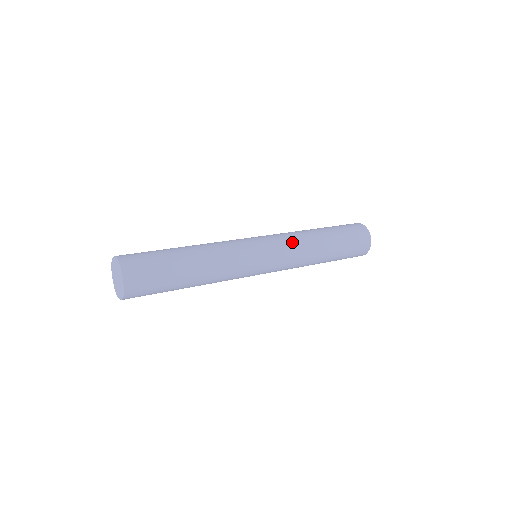
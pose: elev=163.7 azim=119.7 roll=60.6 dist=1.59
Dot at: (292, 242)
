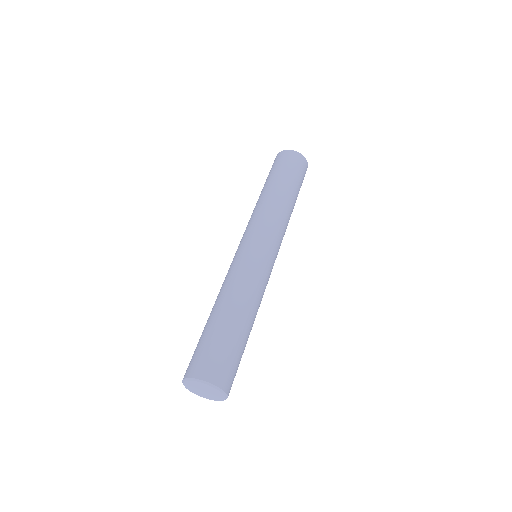
Dot at: (277, 222)
